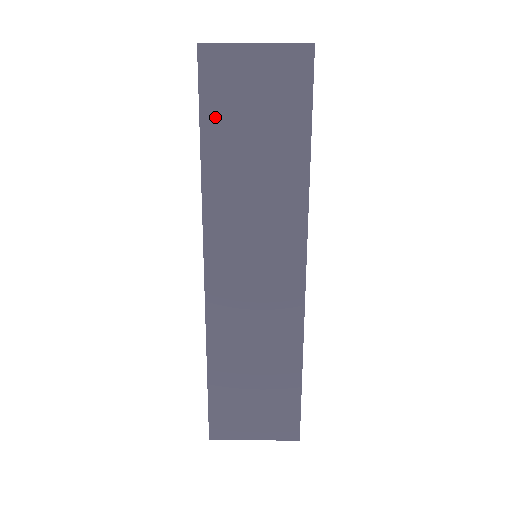
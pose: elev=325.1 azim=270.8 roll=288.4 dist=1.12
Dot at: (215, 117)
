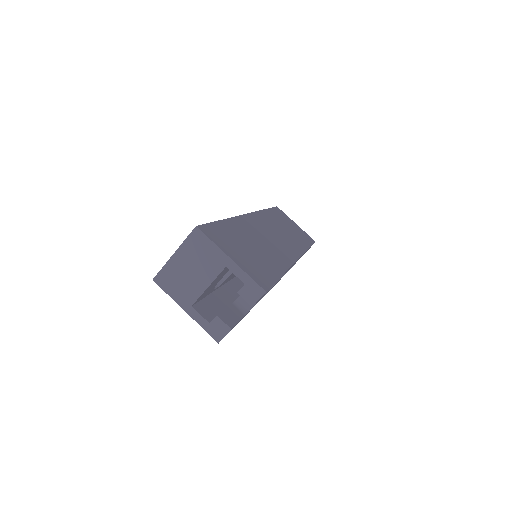
Dot at: occluded
